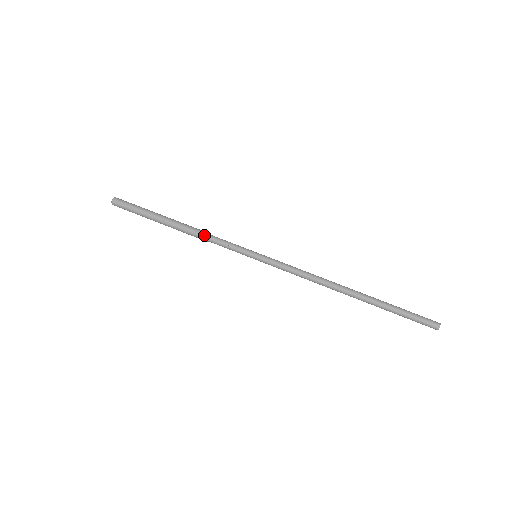
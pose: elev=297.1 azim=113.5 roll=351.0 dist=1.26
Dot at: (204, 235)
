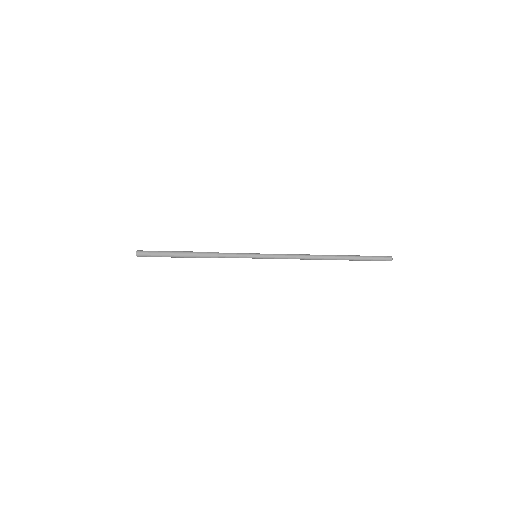
Dot at: (214, 256)
